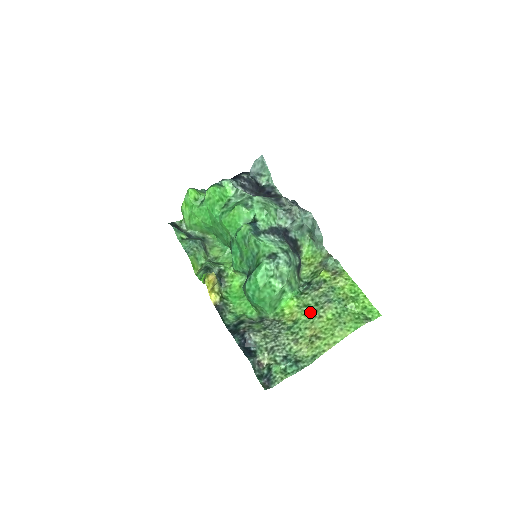
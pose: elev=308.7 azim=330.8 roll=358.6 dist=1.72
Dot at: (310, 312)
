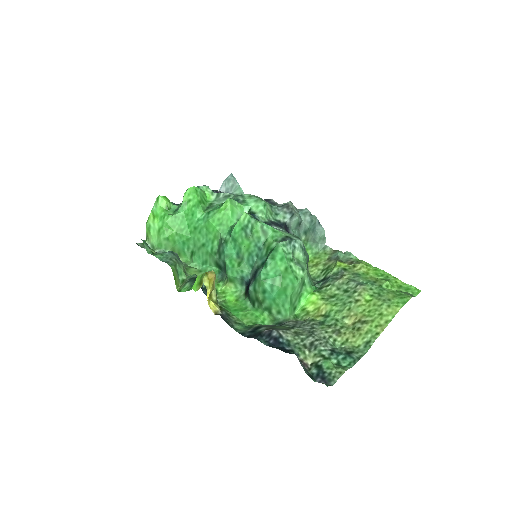
Dot at: (341, 300)
